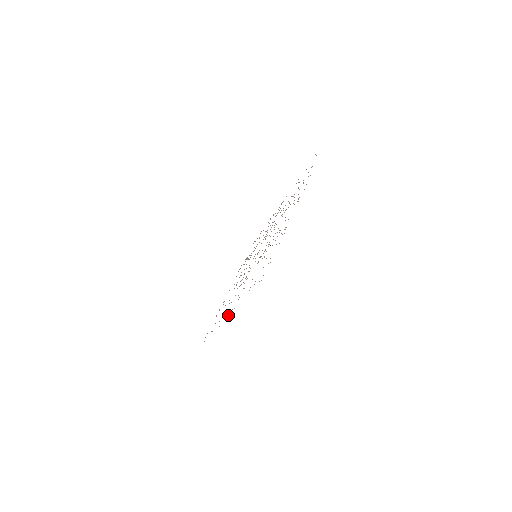
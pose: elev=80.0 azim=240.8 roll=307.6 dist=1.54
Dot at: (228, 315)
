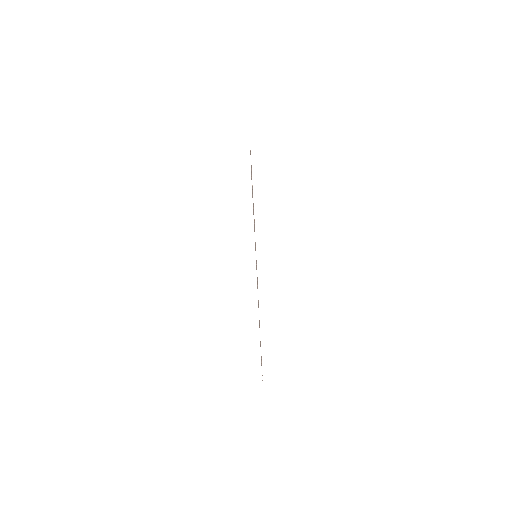
Dot at: occluded
